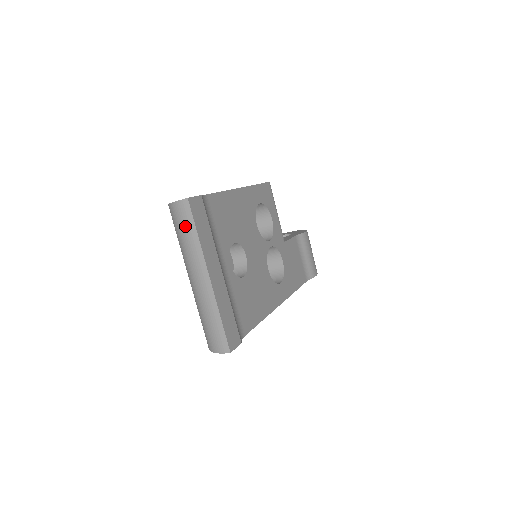
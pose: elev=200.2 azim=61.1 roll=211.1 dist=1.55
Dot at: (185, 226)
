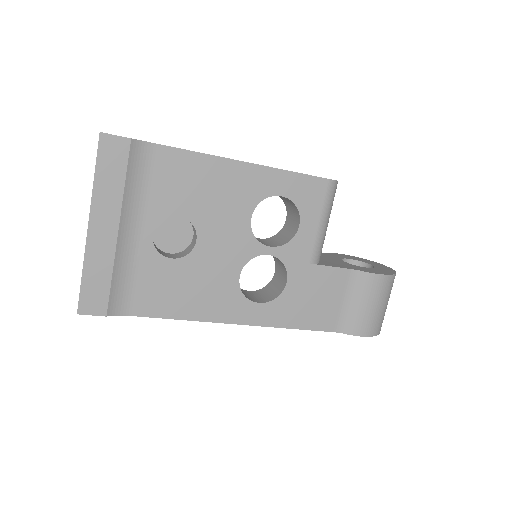
Dot at: occluded
